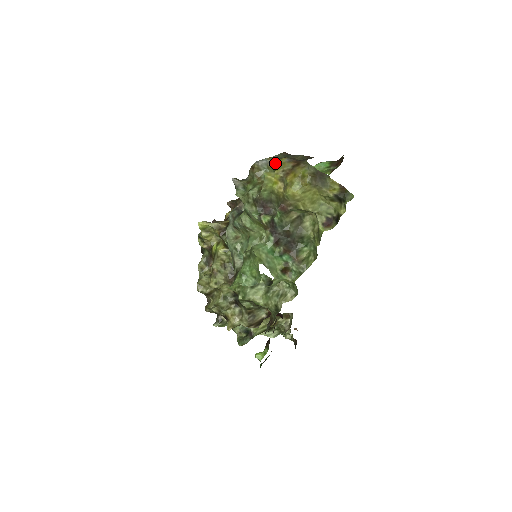
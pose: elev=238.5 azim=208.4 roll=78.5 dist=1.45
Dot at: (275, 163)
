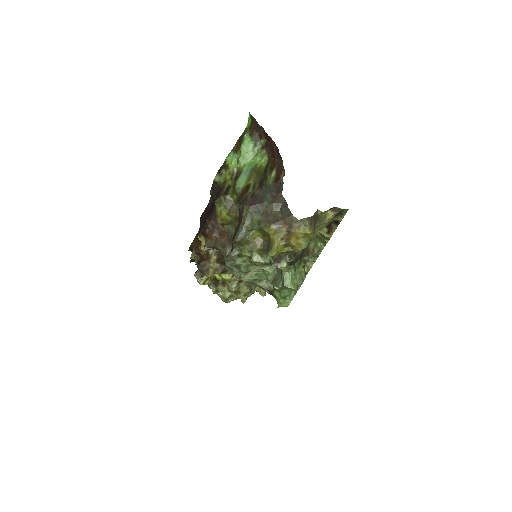
Dot at: (258, 229)
